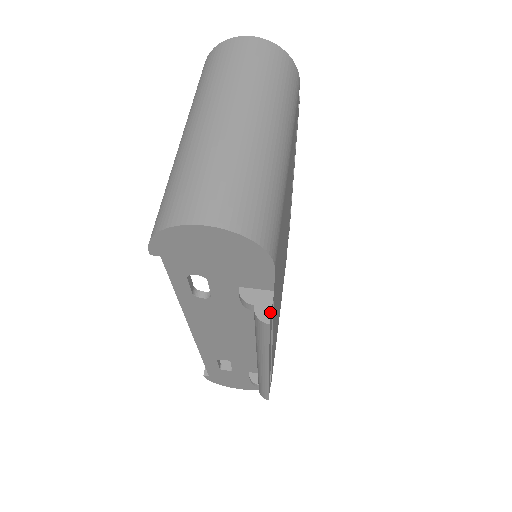
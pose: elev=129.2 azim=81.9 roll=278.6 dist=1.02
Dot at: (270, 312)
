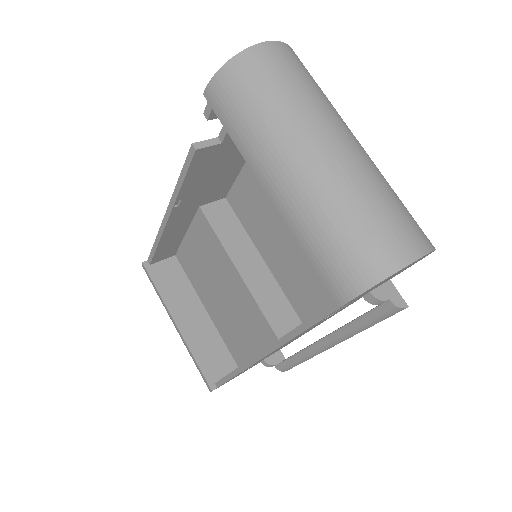
Dot at: (402, 298)
